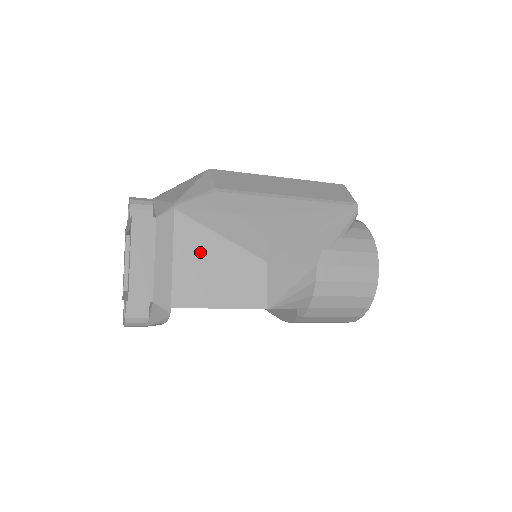
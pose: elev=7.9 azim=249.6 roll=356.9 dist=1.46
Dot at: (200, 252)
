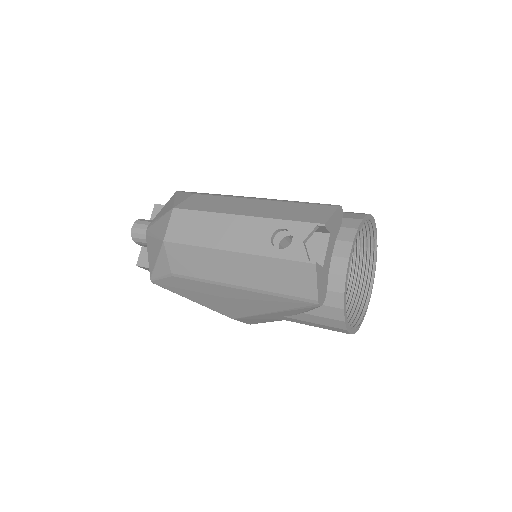
Dot at: occluded
